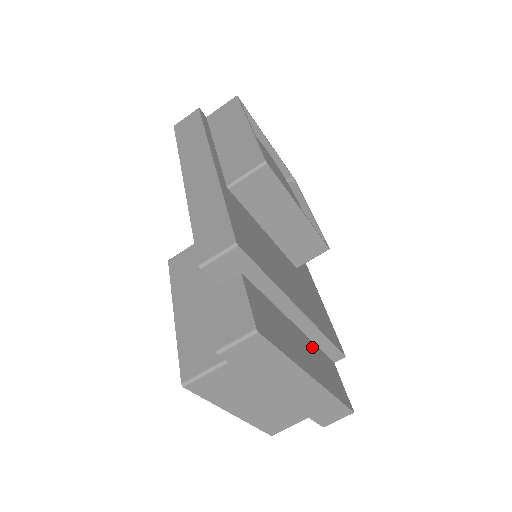
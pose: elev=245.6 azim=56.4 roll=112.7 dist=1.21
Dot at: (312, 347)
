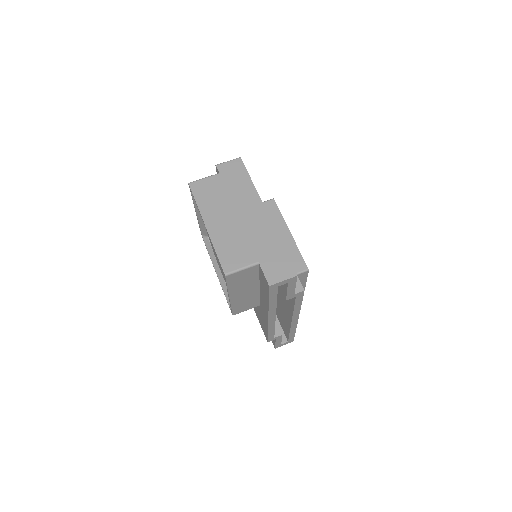
Dot at: occluded
